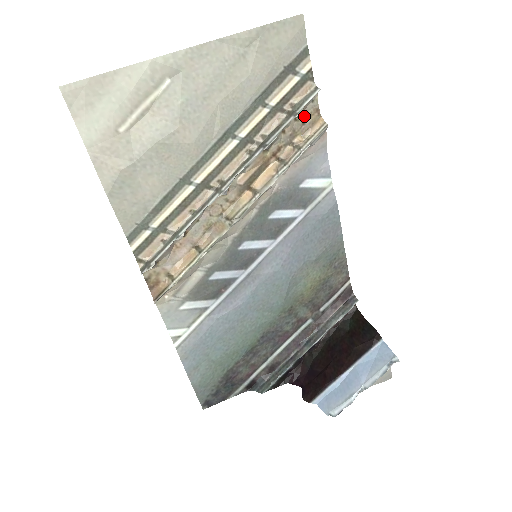
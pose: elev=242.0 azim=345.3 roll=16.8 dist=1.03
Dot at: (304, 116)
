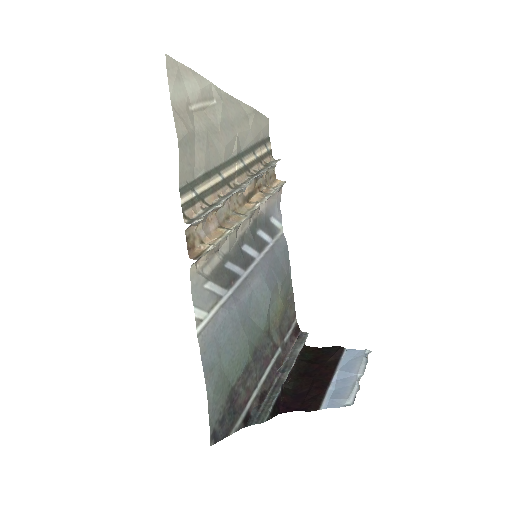
Dot at: (270, 174)
